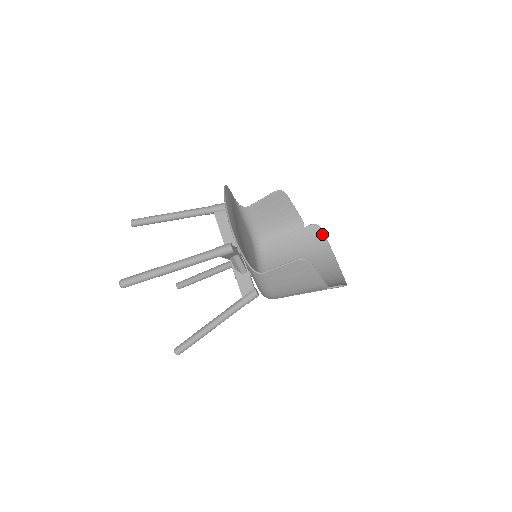
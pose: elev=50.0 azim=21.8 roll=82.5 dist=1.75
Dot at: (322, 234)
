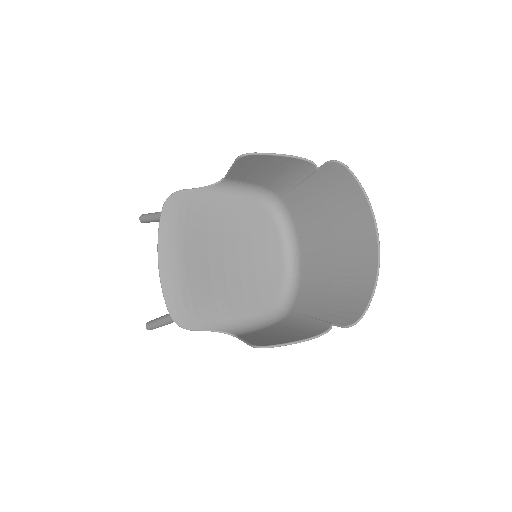
Dot at: (348, 175)
